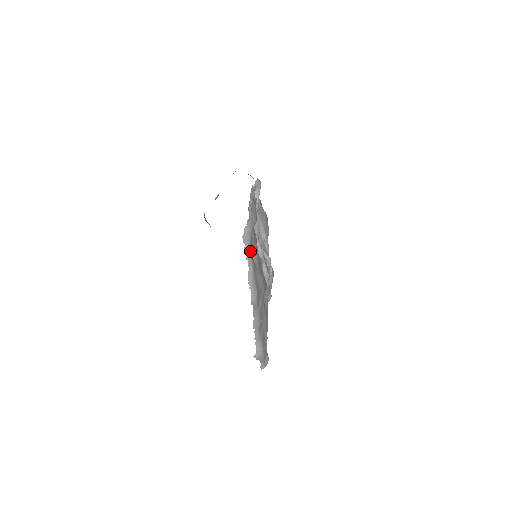
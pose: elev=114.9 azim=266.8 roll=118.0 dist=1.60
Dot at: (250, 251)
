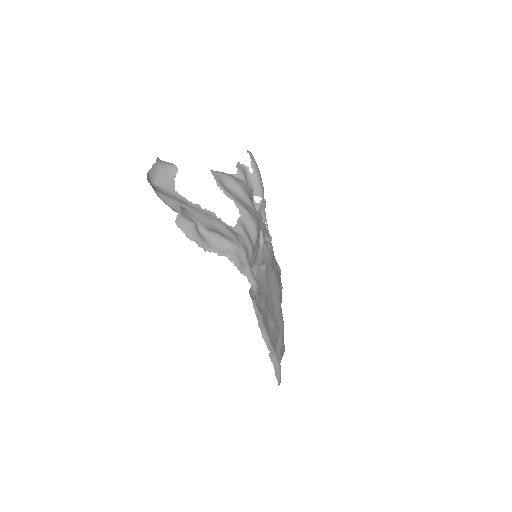
Dot at: occluded
